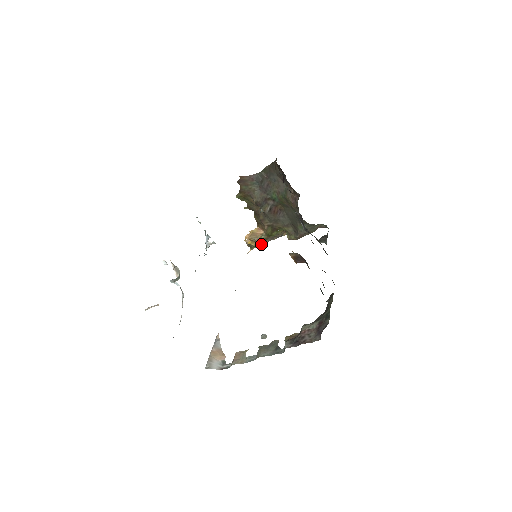
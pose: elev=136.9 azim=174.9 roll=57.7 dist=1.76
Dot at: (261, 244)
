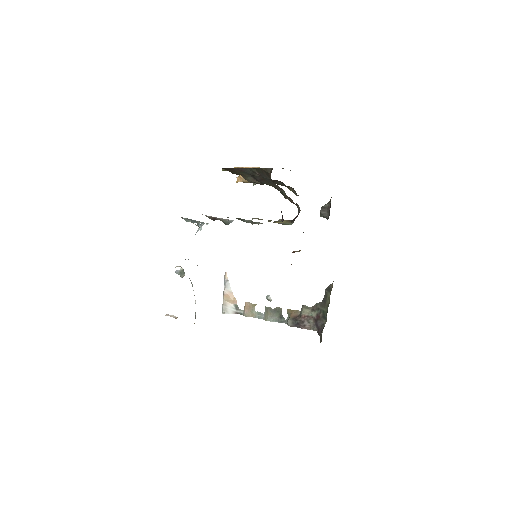
Dot at: occluded
